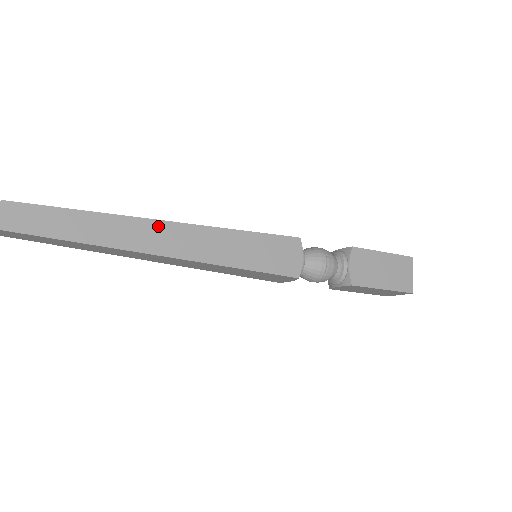
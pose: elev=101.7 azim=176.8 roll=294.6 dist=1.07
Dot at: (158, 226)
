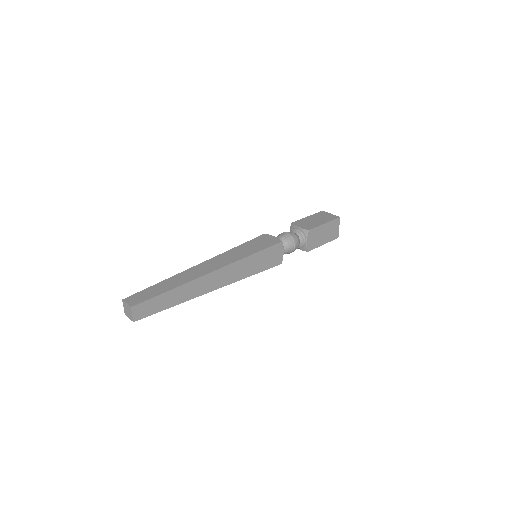
Dot at: (199, 266)
